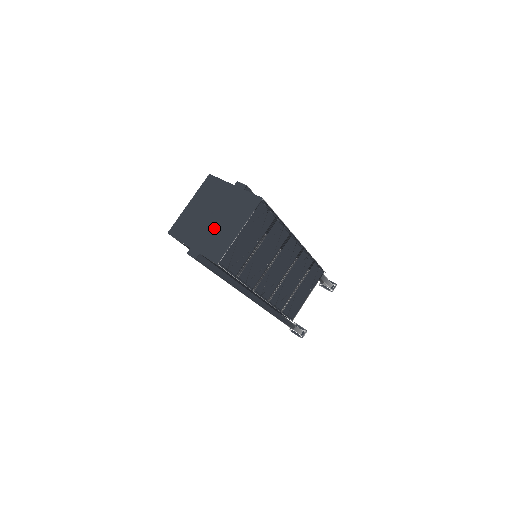
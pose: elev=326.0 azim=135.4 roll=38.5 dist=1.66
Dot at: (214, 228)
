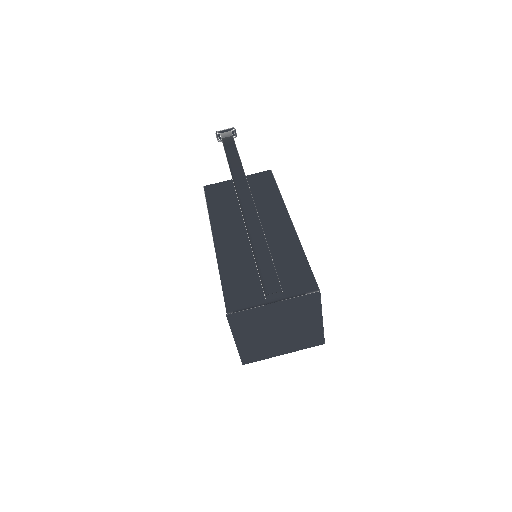
Dot at: (291, 334)
